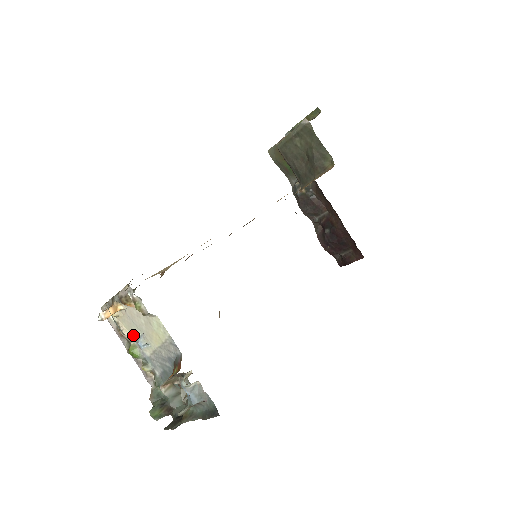
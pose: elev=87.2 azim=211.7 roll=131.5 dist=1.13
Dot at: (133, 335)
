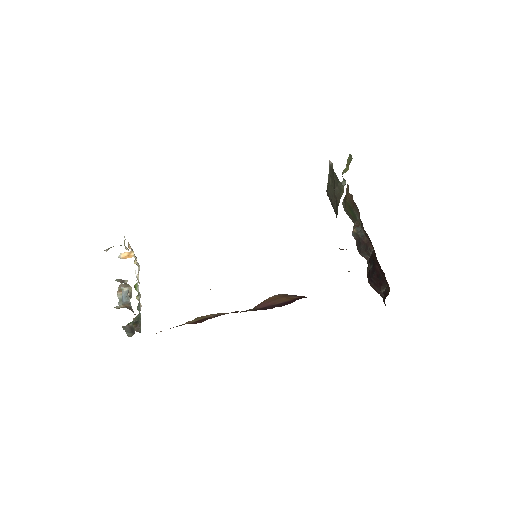
Dot at: (138, 276)
